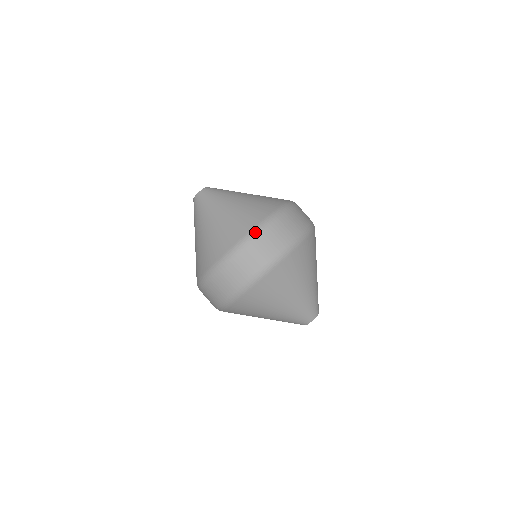
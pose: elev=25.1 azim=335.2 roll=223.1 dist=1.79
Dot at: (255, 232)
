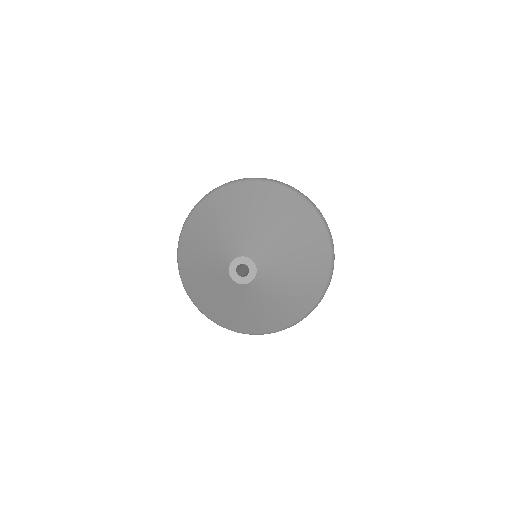
Dot at: occluded
